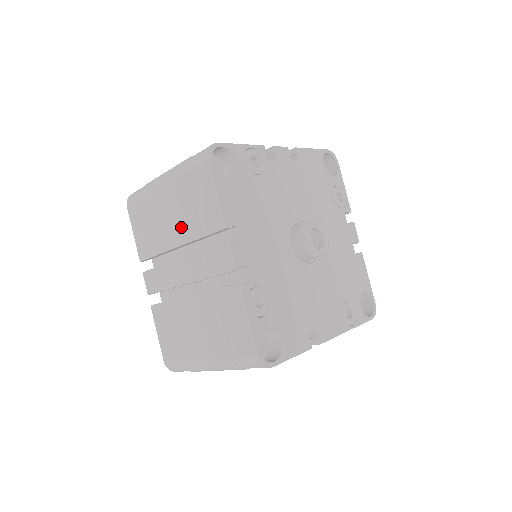
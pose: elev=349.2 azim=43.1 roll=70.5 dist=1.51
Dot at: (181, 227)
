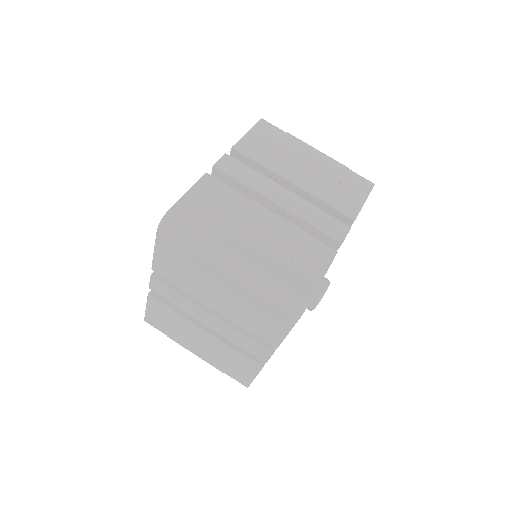
Dot at: (228, 309)
